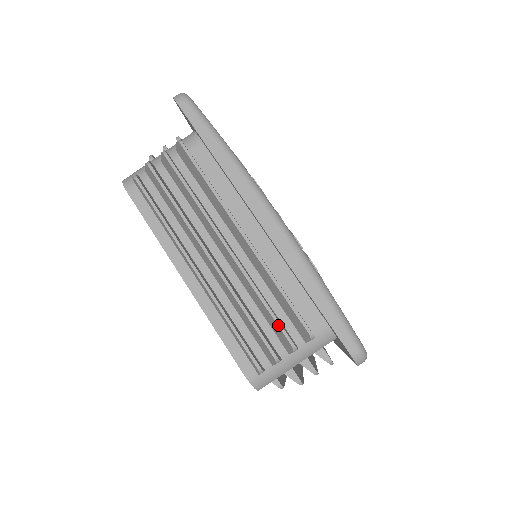
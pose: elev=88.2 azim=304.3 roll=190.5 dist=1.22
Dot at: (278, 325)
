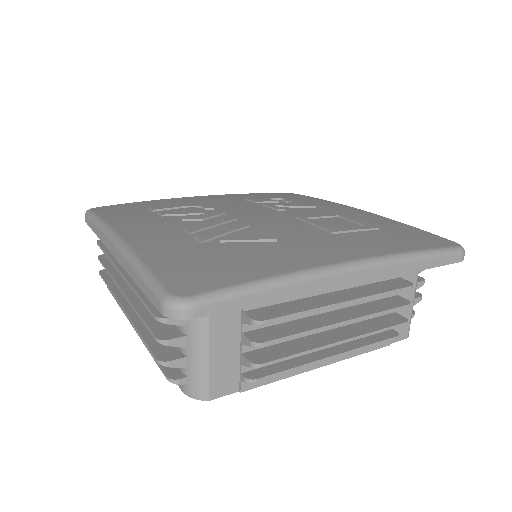
Dot at: (148, 329)
